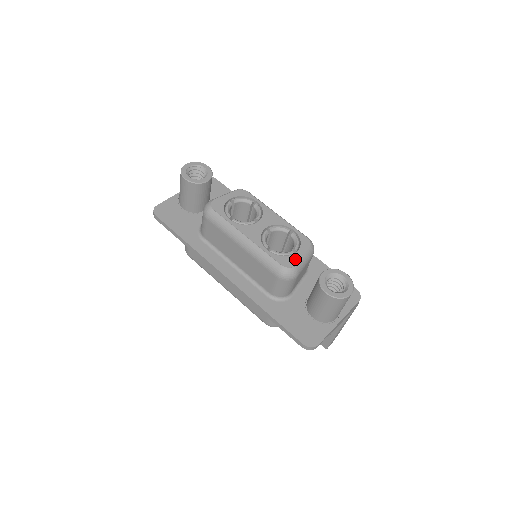
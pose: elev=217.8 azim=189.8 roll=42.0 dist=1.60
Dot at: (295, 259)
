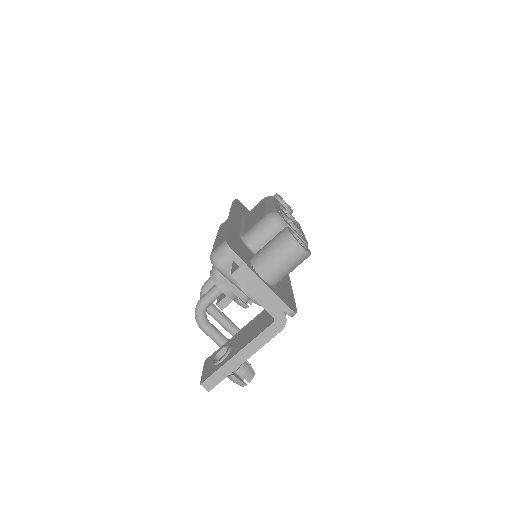
Dot at: (289, 224)
